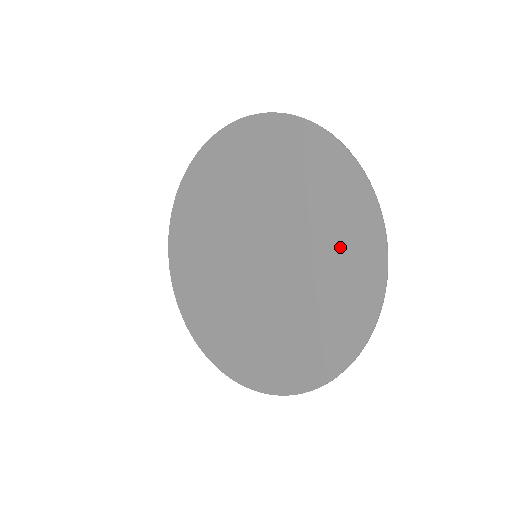
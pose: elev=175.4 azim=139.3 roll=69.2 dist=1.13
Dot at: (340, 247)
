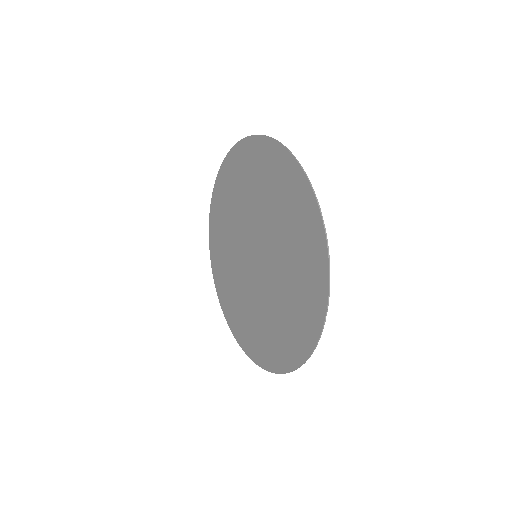
Dot at: (285, 330)
